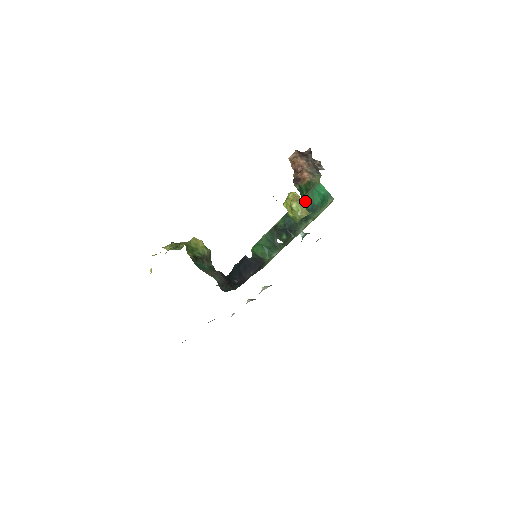
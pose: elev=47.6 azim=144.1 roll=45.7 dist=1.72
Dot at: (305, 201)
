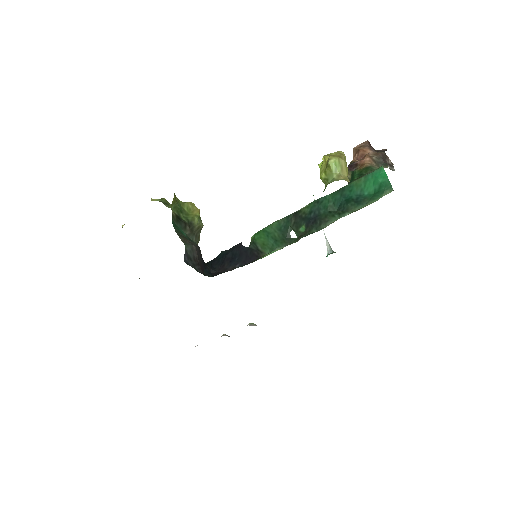
Dot at: (351, 187)
